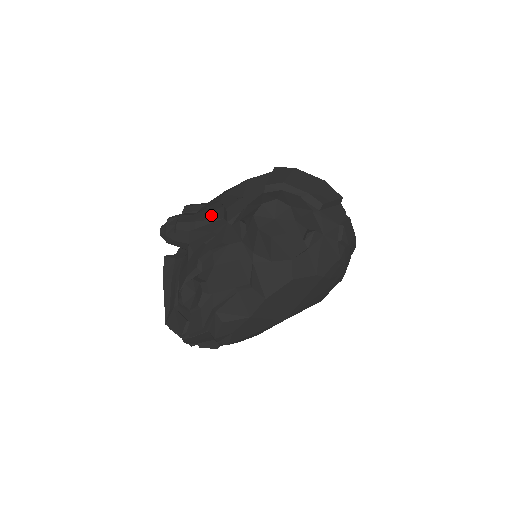
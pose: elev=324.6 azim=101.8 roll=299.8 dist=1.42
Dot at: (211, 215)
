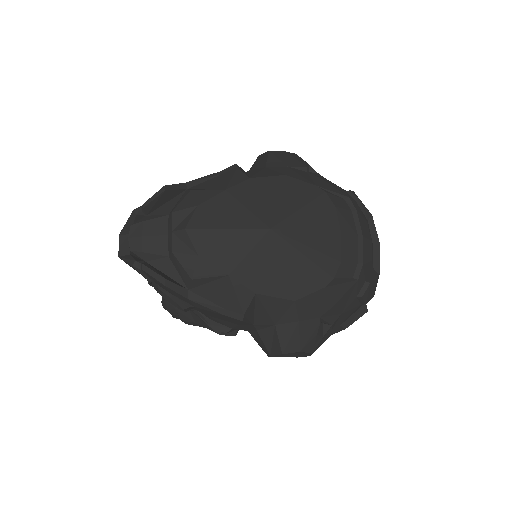
Dot at: occluded
